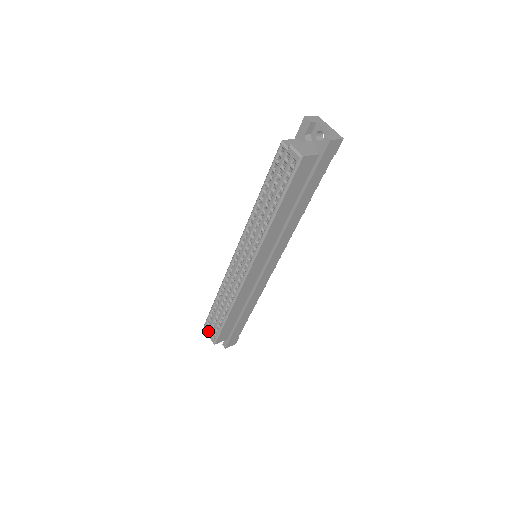
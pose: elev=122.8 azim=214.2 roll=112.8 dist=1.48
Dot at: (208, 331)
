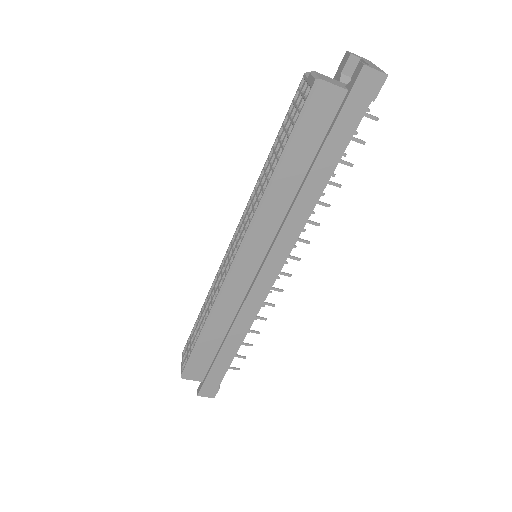
Dot at: (183, 359)
